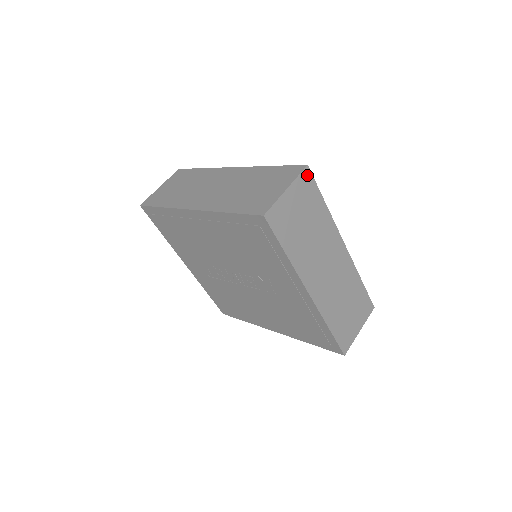
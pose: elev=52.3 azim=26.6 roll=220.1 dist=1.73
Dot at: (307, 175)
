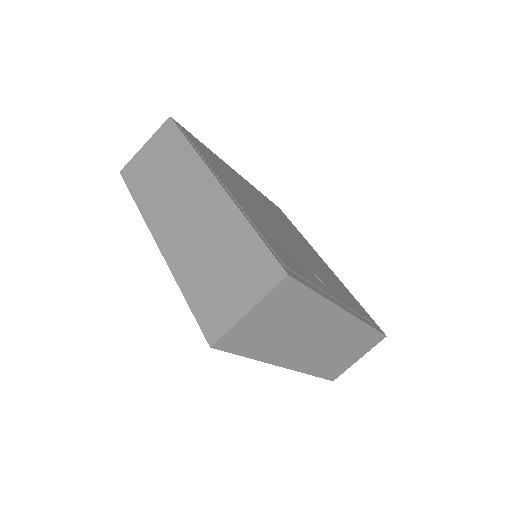
Dot at: (287, 284)
